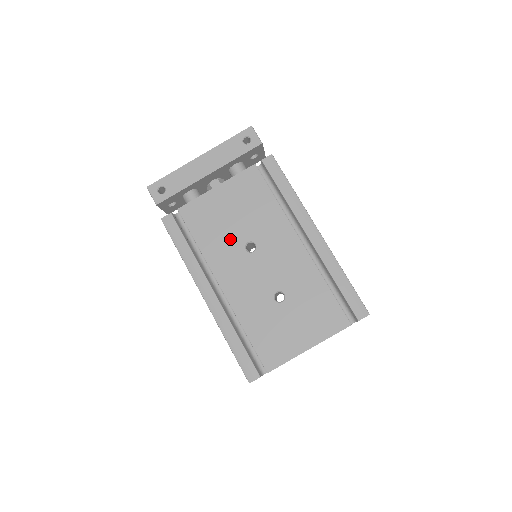
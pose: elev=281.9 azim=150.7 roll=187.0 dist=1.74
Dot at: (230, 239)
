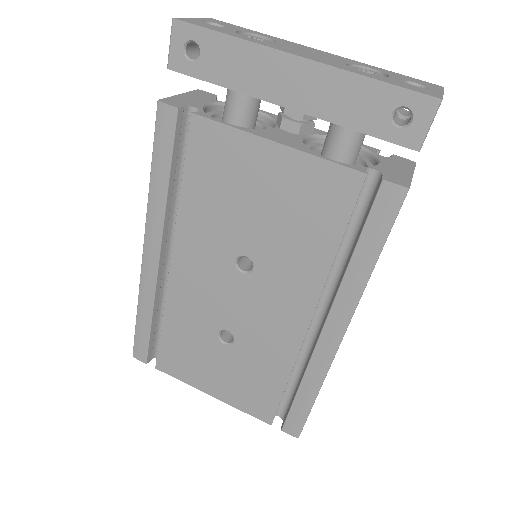
Dot at: (228, 229)
